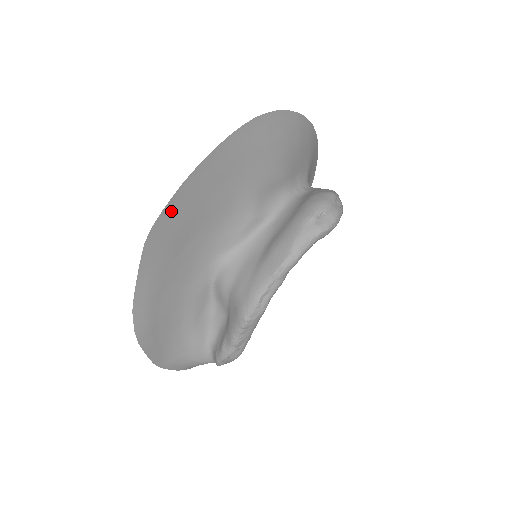
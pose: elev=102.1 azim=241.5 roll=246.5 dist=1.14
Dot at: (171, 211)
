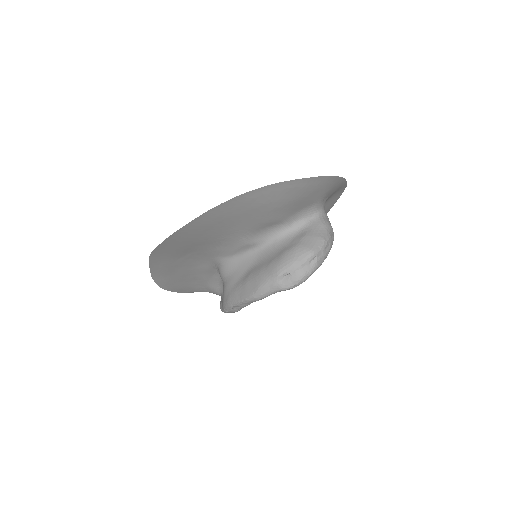
Dot at: (165, 246)
